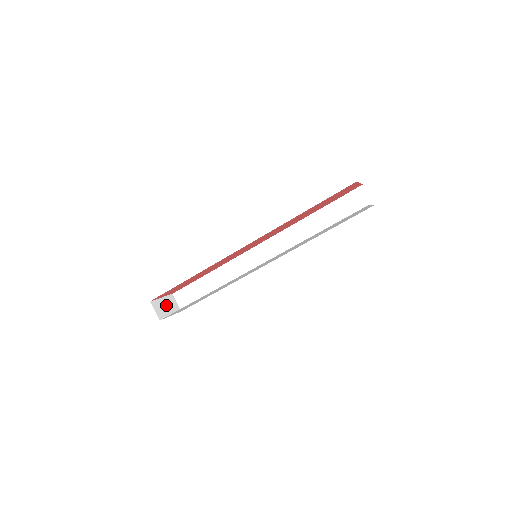
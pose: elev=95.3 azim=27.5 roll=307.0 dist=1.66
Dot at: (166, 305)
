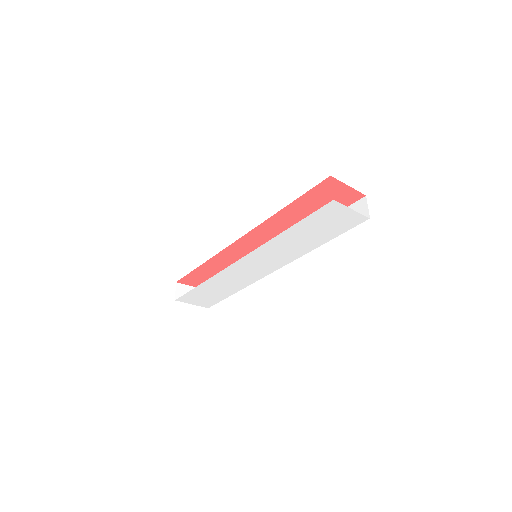
Dot at: occluded
